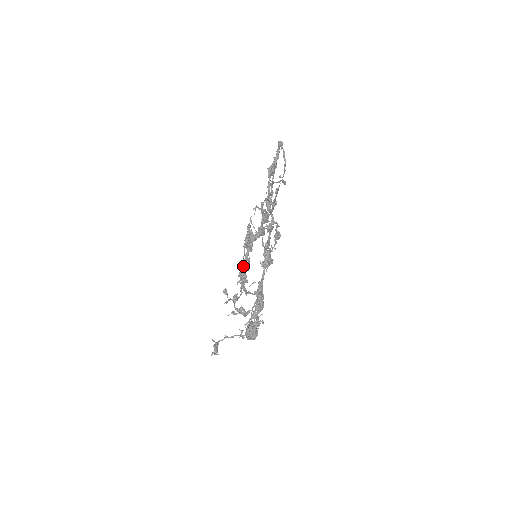
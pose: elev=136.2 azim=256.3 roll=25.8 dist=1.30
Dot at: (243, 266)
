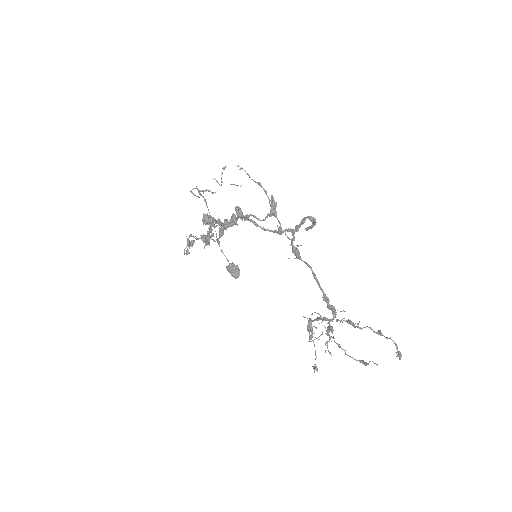
Dot at: occluded
